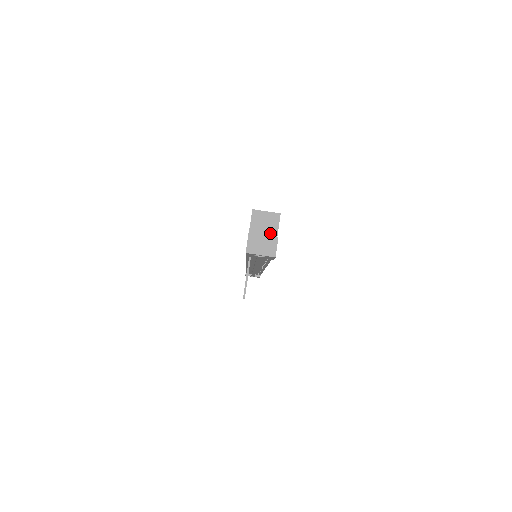
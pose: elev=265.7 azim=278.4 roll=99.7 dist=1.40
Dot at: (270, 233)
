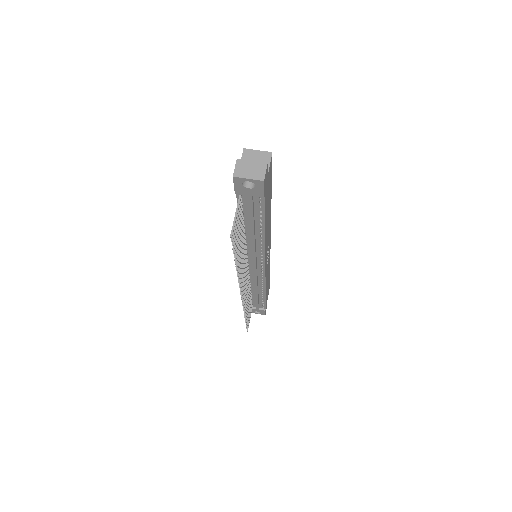
Dot at: occluded
